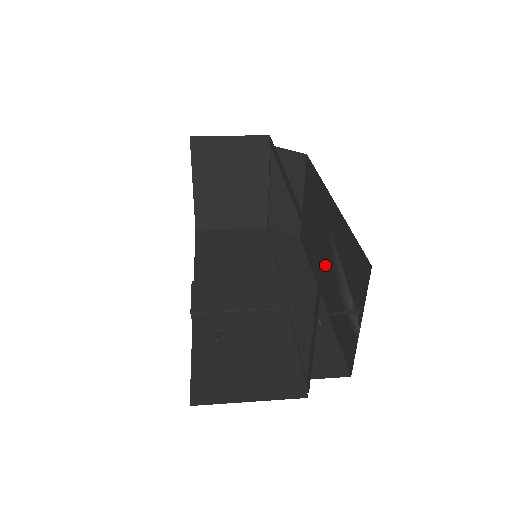
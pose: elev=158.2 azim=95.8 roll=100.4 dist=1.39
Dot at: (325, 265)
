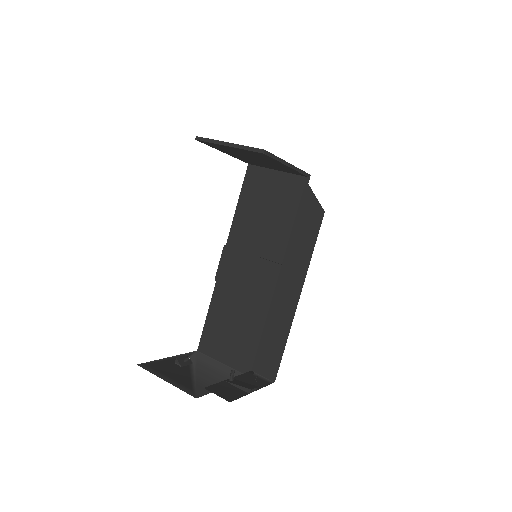
Dot at: occluded
